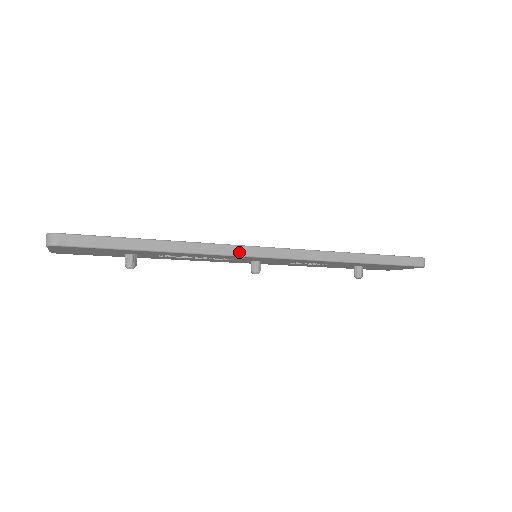
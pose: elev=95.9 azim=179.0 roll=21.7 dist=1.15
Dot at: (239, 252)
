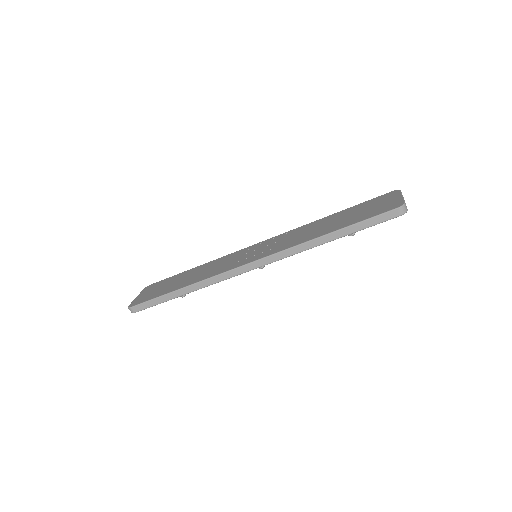
Dot at: (230, 275)
